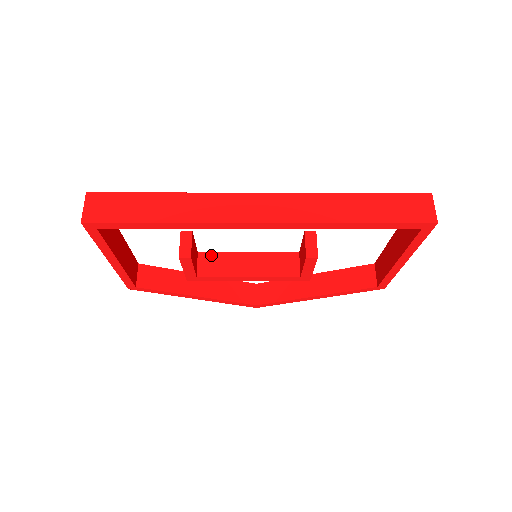
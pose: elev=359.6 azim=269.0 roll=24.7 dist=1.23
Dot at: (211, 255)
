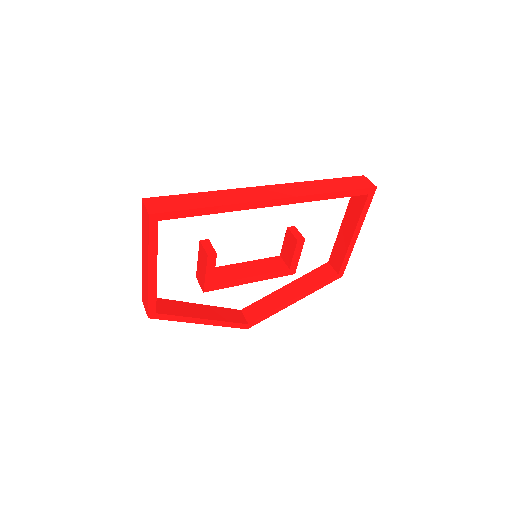
Dot at: (217, 269)
